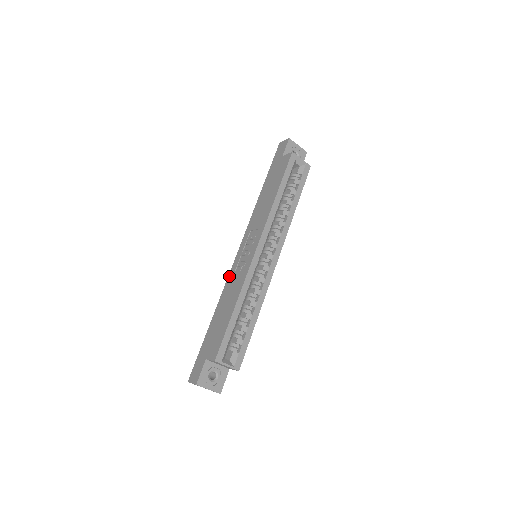
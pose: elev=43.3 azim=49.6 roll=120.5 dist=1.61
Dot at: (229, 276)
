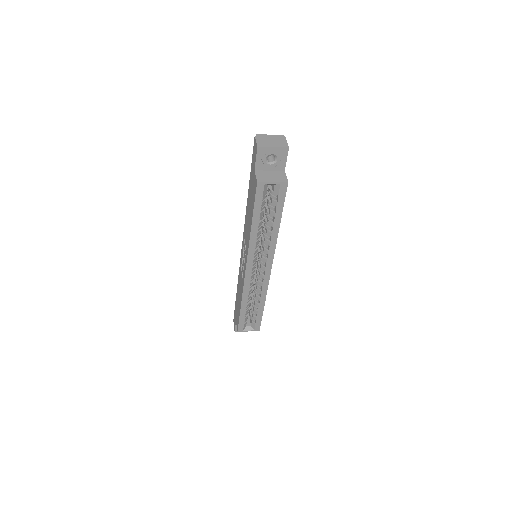
Dot at: occluded
